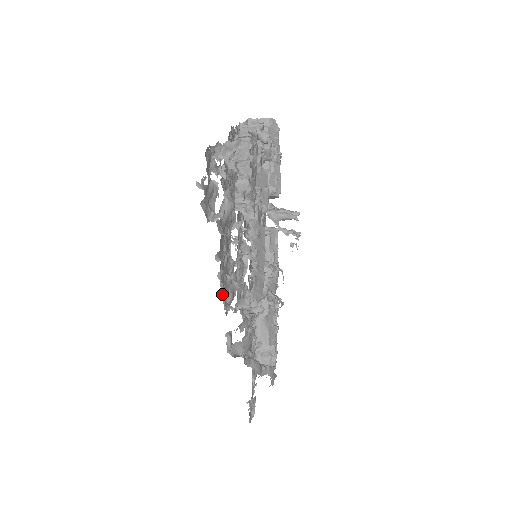
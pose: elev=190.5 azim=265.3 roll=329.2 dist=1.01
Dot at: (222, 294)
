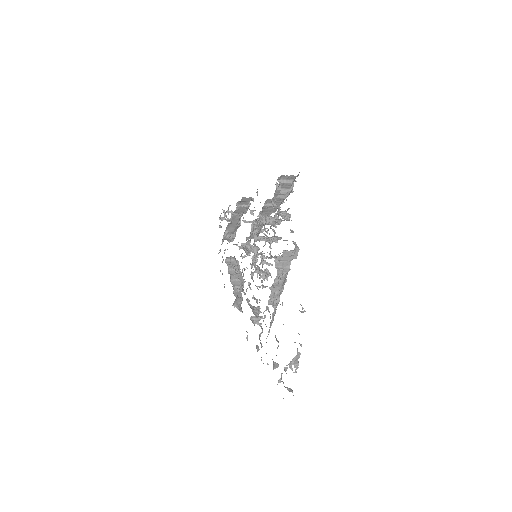
Dot at: occluded
